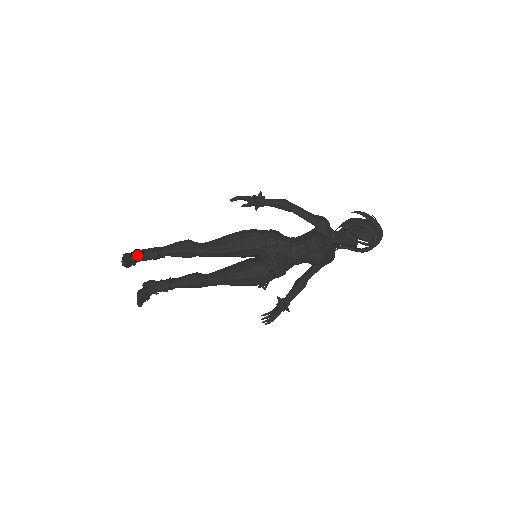
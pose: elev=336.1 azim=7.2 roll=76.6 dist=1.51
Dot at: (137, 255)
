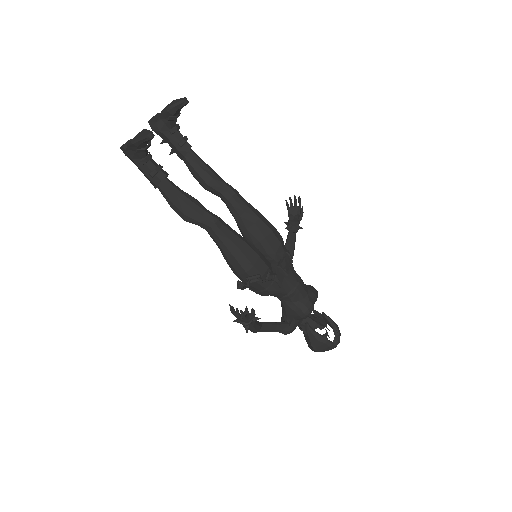
Dot at: (175, 120)
